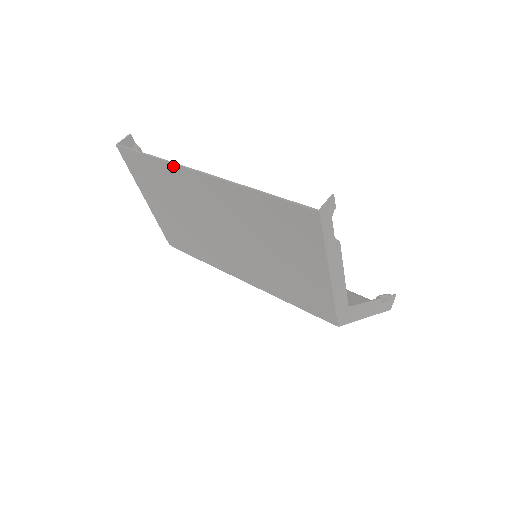
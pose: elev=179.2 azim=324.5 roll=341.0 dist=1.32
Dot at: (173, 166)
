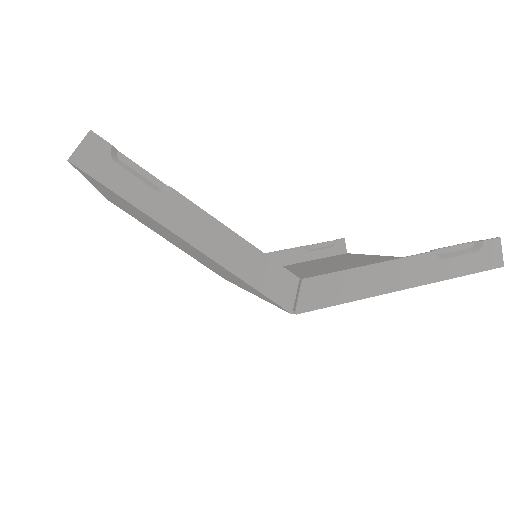
Dot at: (103, 194)
